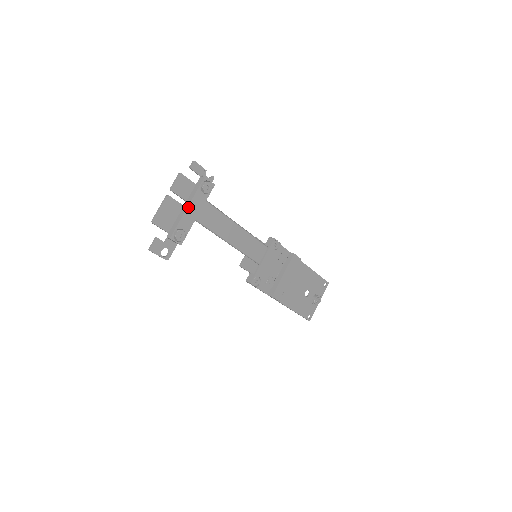
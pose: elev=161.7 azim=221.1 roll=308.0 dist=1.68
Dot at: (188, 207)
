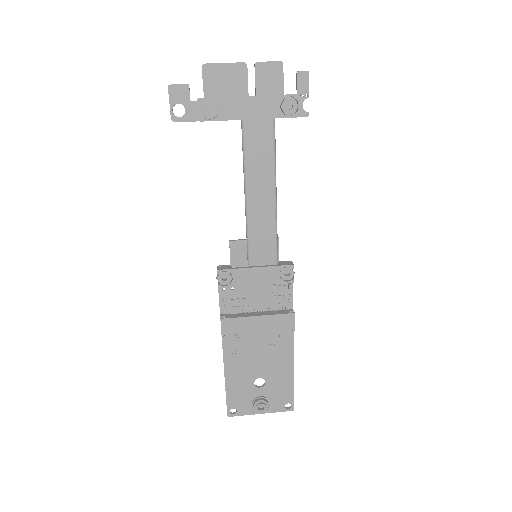
Dot at: (250, 97)
